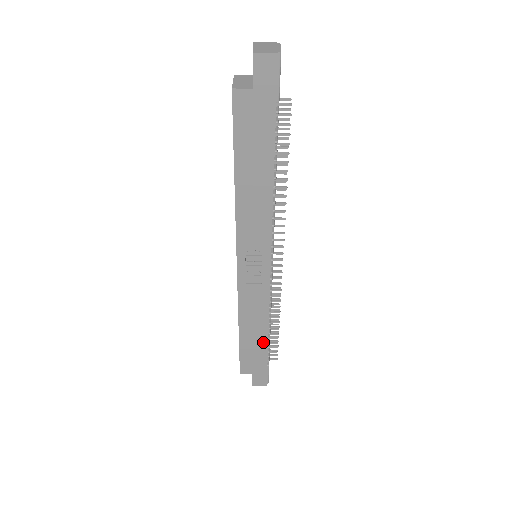
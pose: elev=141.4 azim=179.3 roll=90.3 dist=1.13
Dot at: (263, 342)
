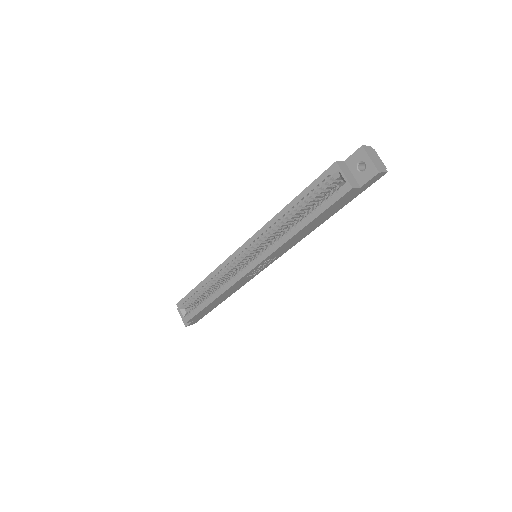
Dot at: (220, 303)
